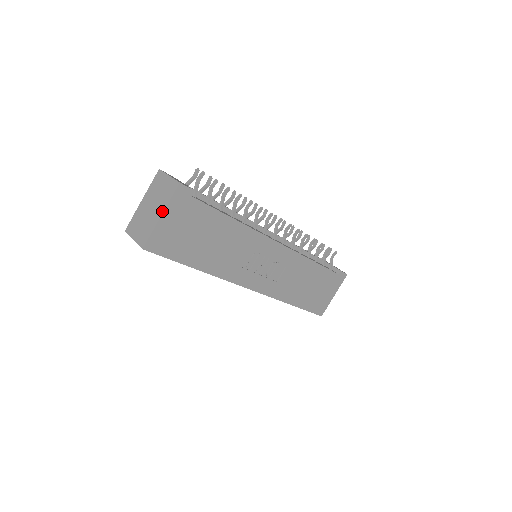
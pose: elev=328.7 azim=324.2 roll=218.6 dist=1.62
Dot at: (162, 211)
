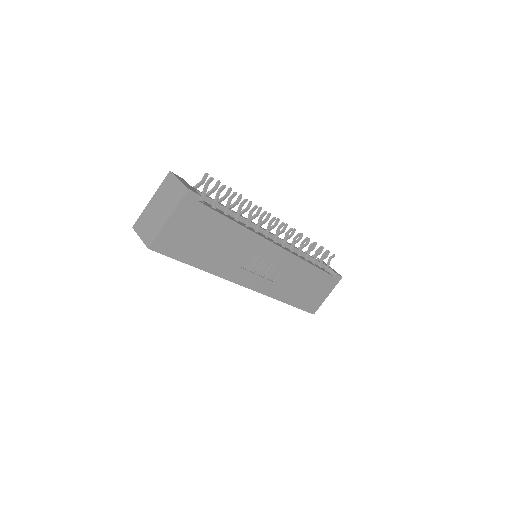
Dot at: (170, 214)
